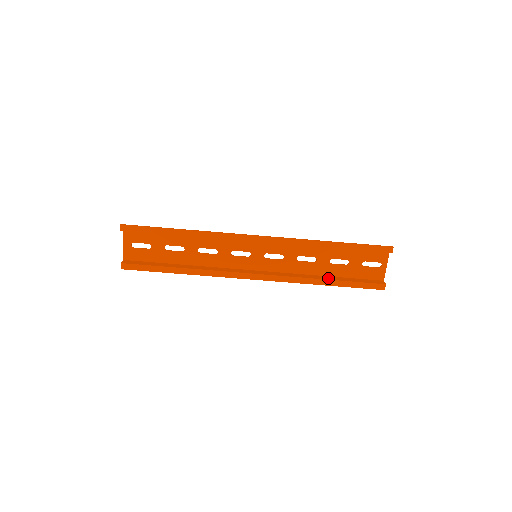
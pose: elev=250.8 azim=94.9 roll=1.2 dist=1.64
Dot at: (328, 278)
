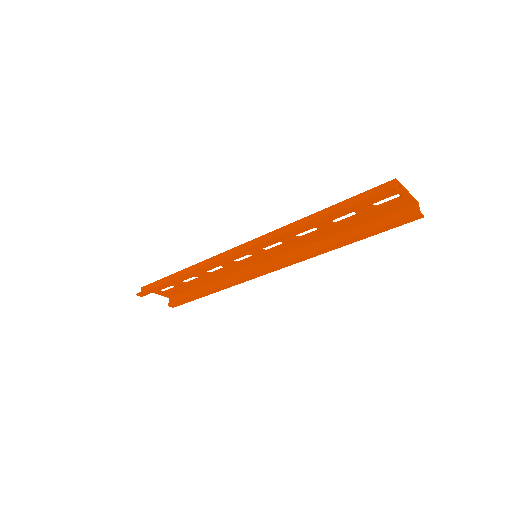
Dot at: (344, 237)
